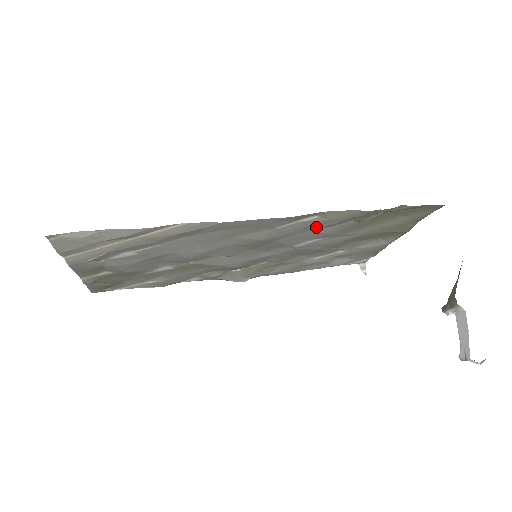
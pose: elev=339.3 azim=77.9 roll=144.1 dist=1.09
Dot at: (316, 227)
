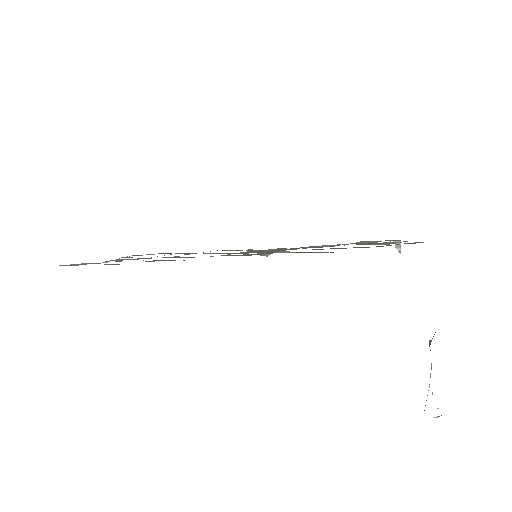
Dot at: occluded
